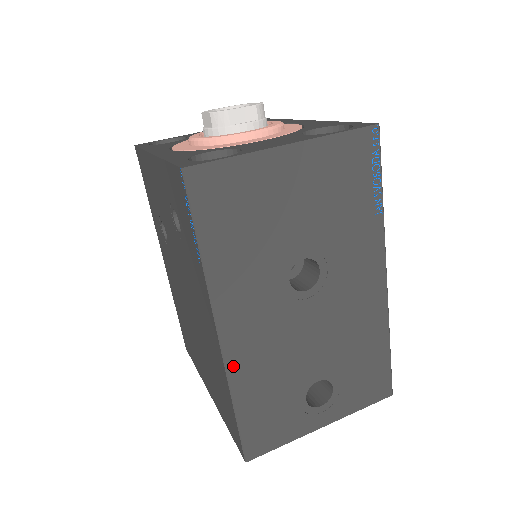
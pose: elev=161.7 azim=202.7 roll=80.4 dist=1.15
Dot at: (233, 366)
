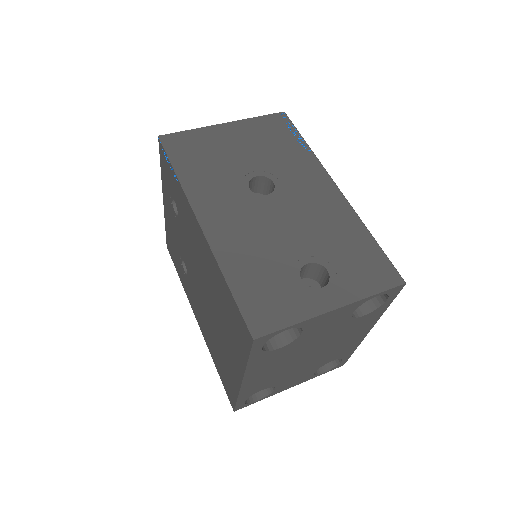
Dot at: (217, 245)
